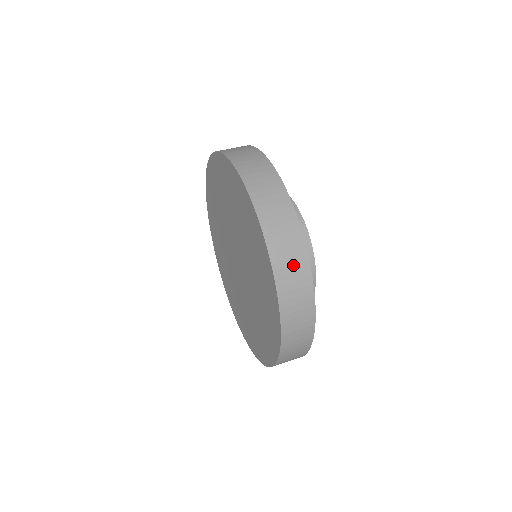
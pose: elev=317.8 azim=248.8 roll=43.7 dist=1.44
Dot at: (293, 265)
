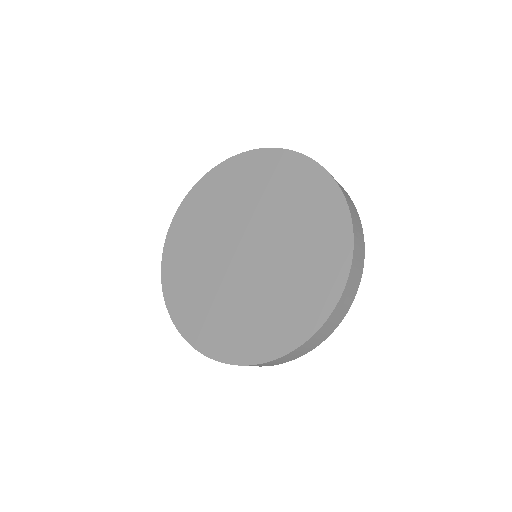
Dot at: occluded
